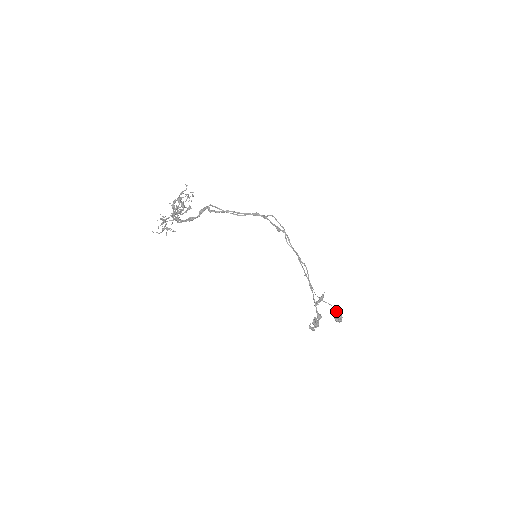
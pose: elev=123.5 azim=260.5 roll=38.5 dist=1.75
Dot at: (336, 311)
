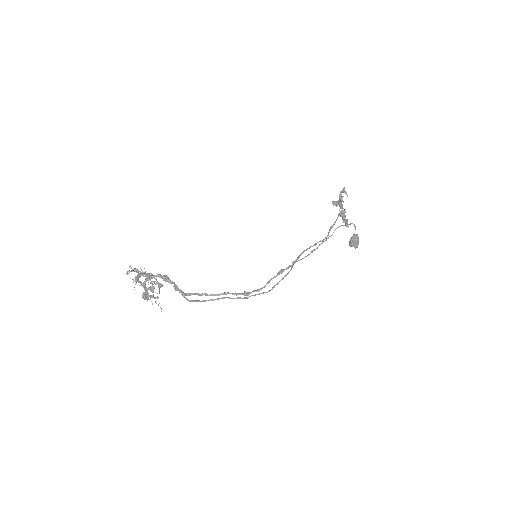
Dot at: (352, 246)
